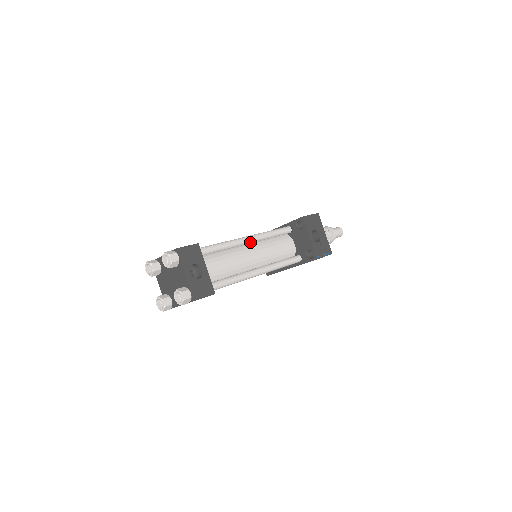
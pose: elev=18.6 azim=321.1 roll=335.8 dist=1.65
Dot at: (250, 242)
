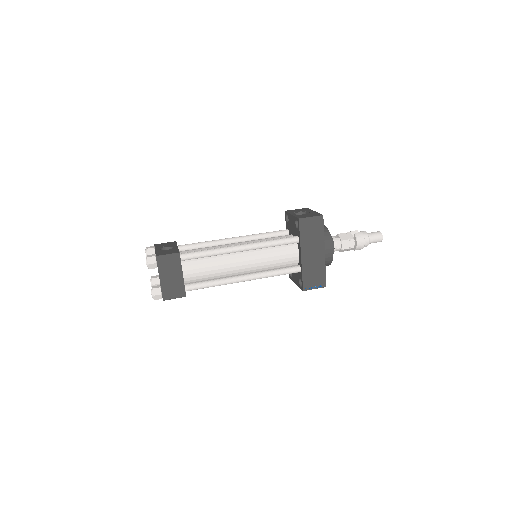
Dot at: (236, 240)
